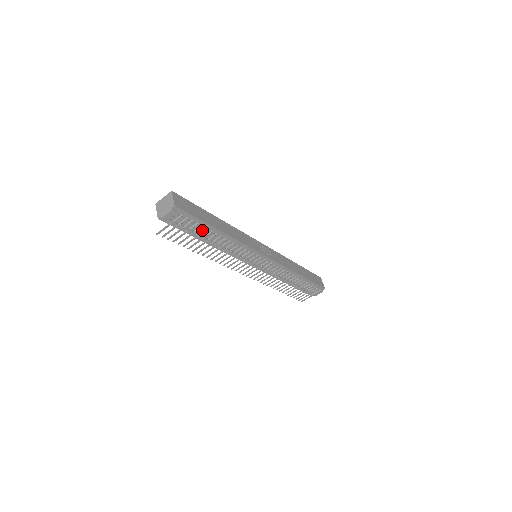
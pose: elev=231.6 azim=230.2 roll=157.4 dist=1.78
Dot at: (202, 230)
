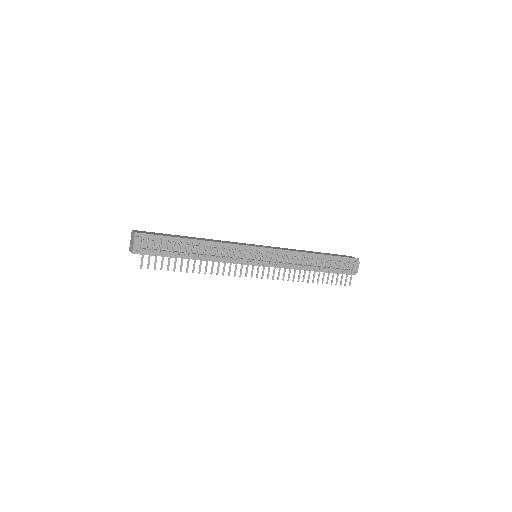
Dot at: (178, 247)
